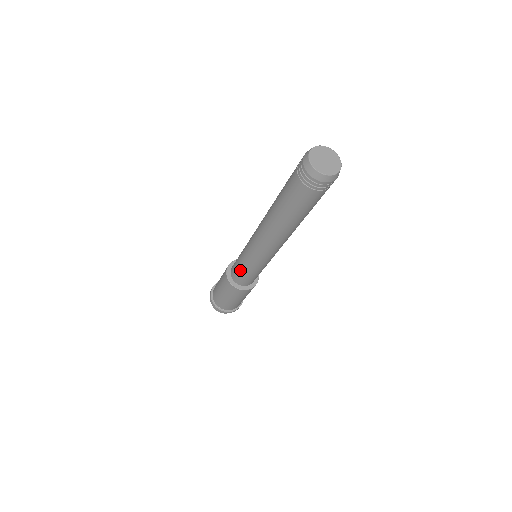
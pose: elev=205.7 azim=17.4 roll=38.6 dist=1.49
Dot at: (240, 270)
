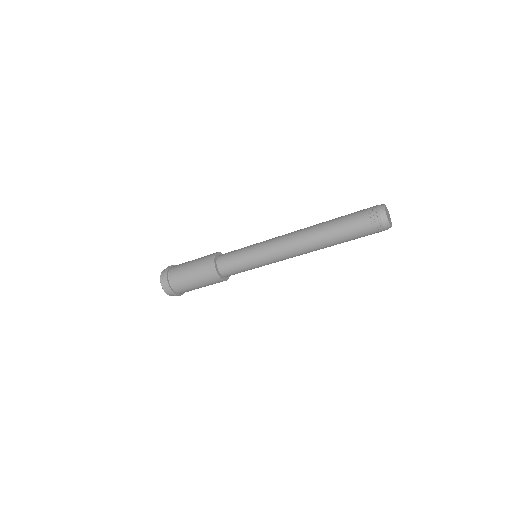
Dot at: (239, 266)
